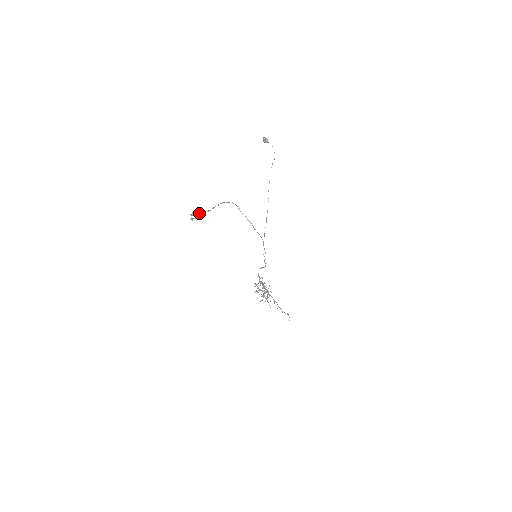
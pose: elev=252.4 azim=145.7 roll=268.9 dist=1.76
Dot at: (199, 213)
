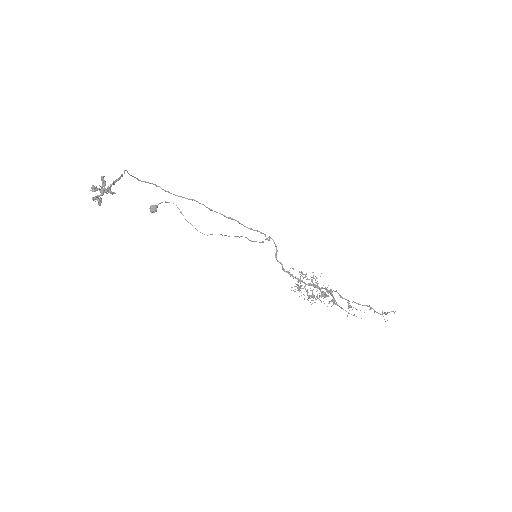
Dot at: (101, 186)
